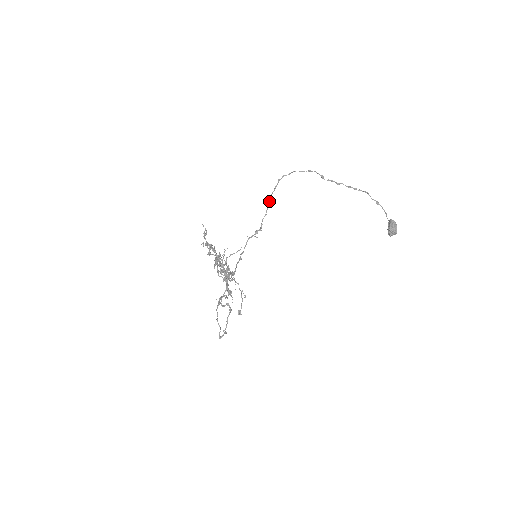
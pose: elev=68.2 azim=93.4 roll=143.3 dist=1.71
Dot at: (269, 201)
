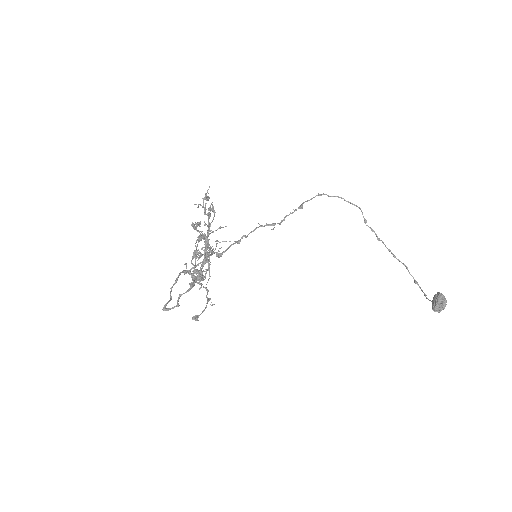
Dot at: (301, 205)
